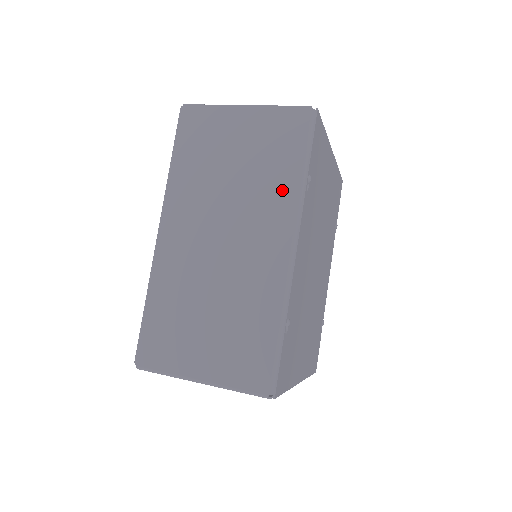
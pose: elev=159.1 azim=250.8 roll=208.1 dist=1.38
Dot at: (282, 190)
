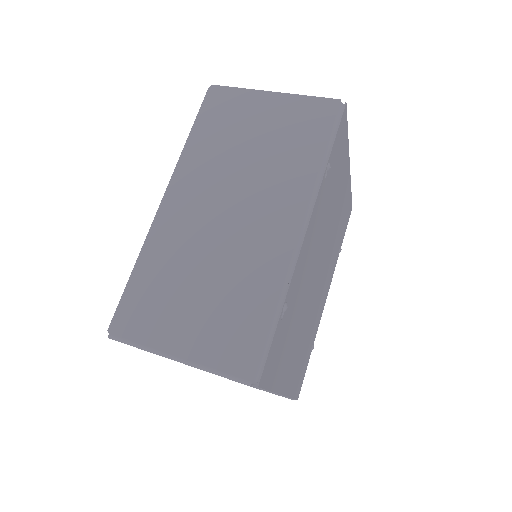
Dot at: (299, 173)
